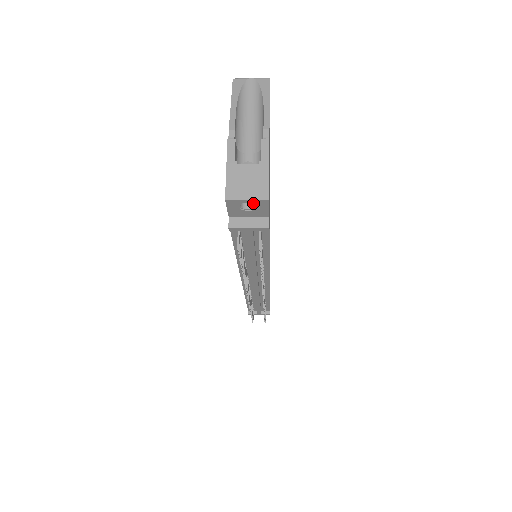
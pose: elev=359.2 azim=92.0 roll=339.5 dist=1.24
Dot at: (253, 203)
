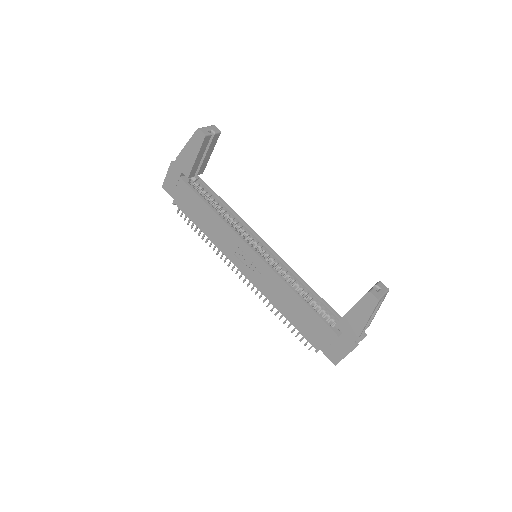
Dot at: occluded
